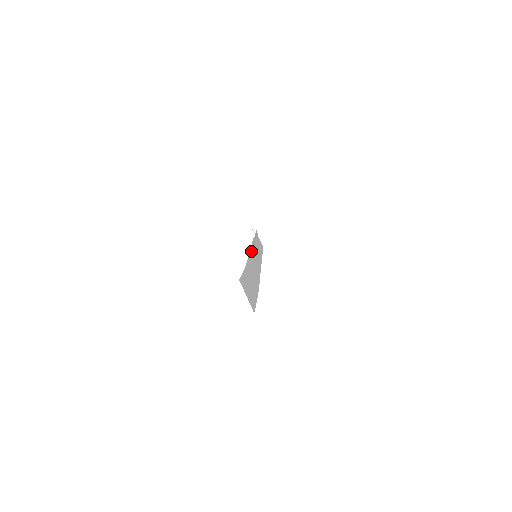
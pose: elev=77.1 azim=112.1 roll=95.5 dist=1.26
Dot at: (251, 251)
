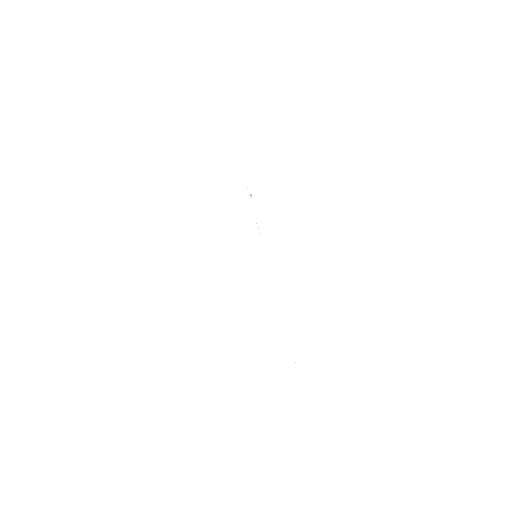
Dot at: occluded
